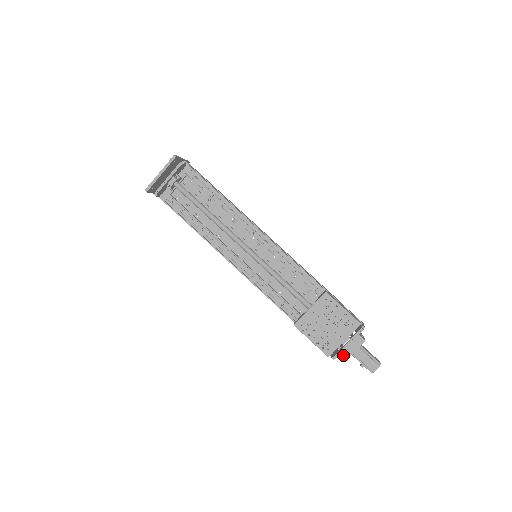
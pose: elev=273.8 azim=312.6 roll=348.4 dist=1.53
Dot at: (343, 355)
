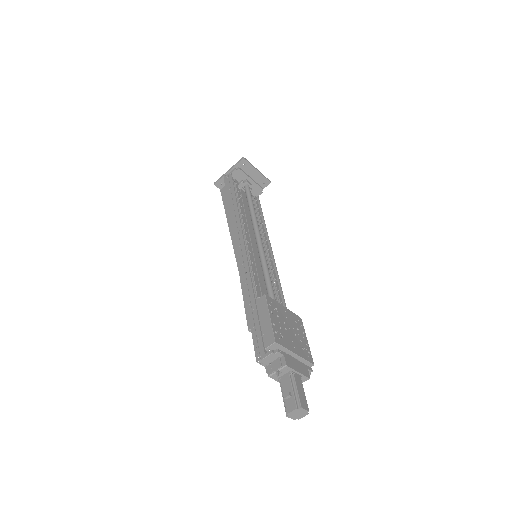
Dot at: (287, 359)
